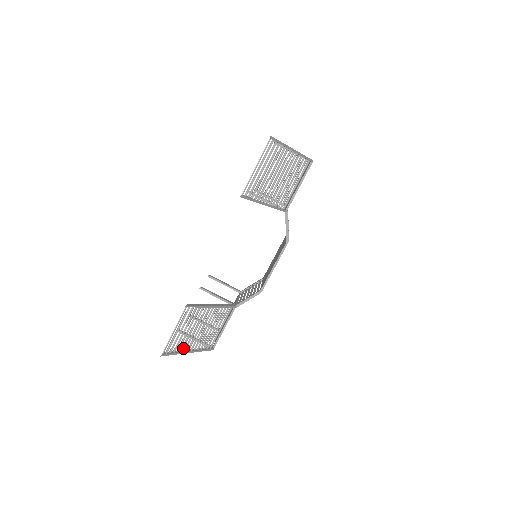
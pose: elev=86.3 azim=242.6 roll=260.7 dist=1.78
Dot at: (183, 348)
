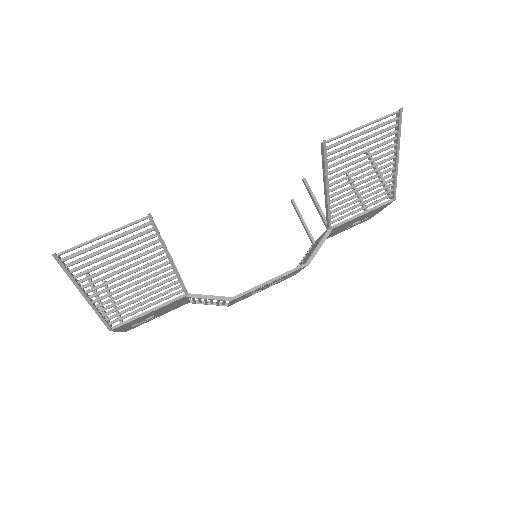
Dot at: (85, 280)
